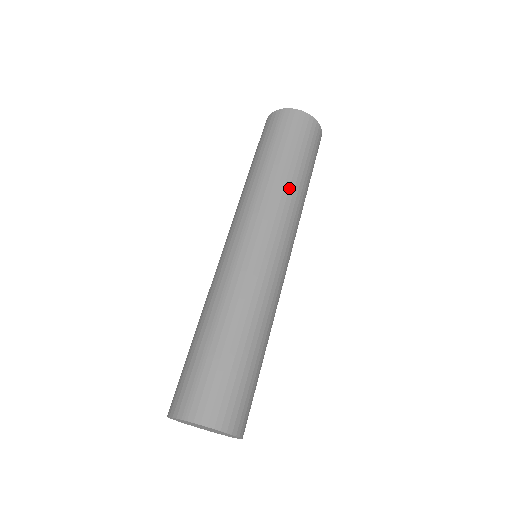
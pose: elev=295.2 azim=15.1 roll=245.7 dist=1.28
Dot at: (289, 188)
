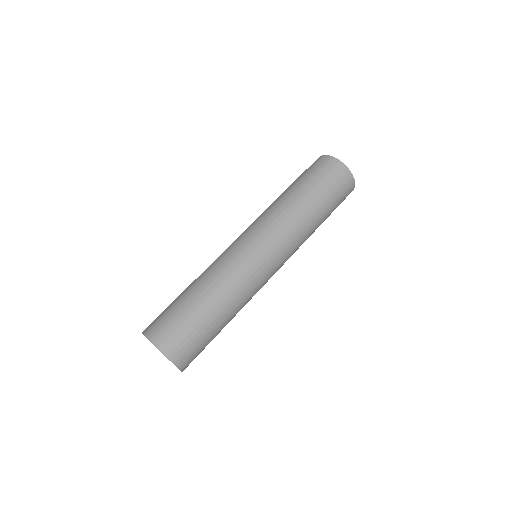
Dot at: (308, 227)
